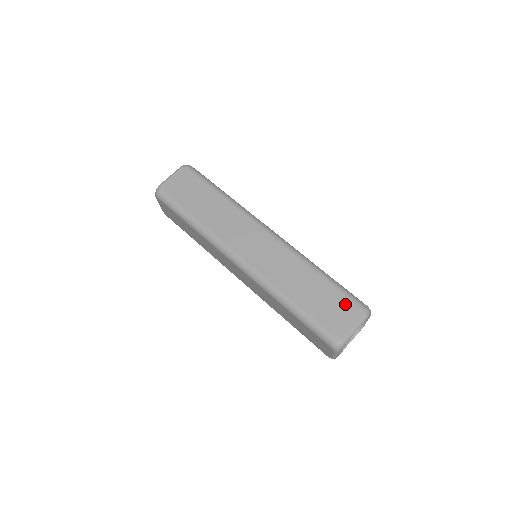
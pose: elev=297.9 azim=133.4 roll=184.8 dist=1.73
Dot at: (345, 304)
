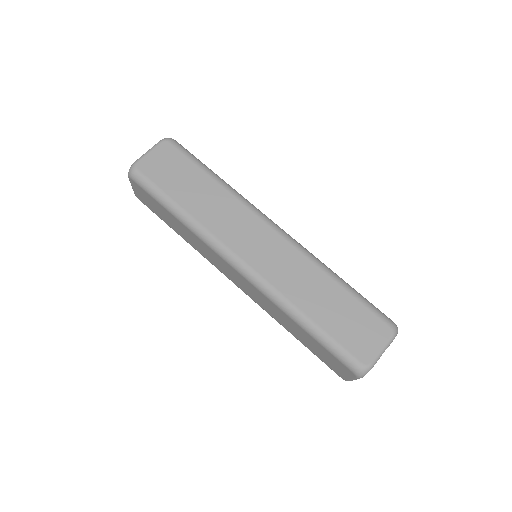
Dot at: (370, 320)
